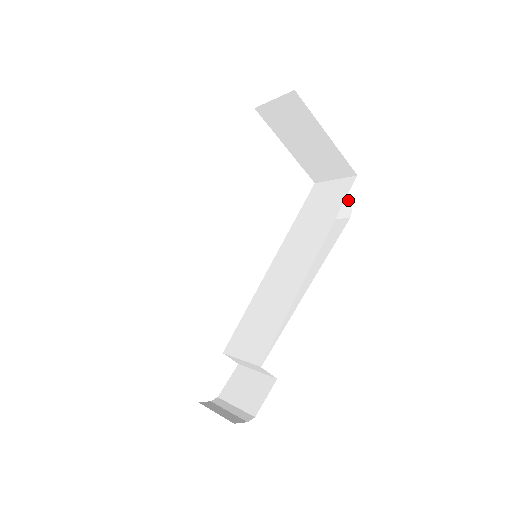
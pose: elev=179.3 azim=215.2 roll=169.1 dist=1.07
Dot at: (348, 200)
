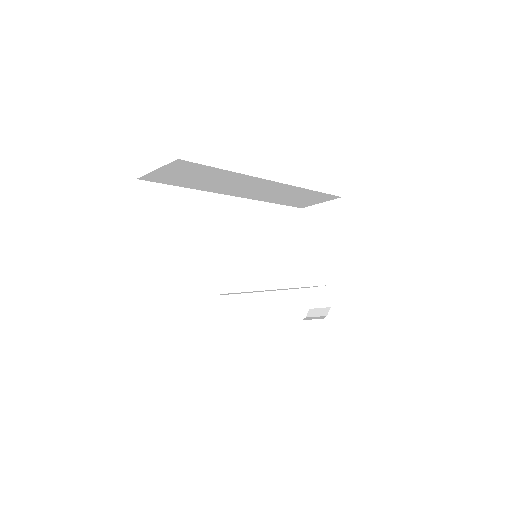
Dot at: (327, 309)
